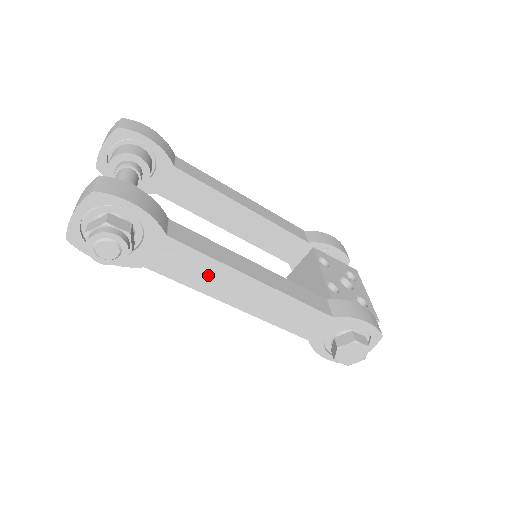
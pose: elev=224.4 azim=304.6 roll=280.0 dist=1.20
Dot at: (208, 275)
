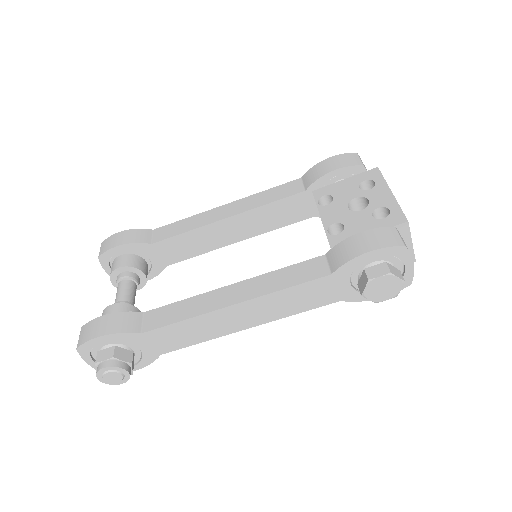
Dot at: (199, 329)
